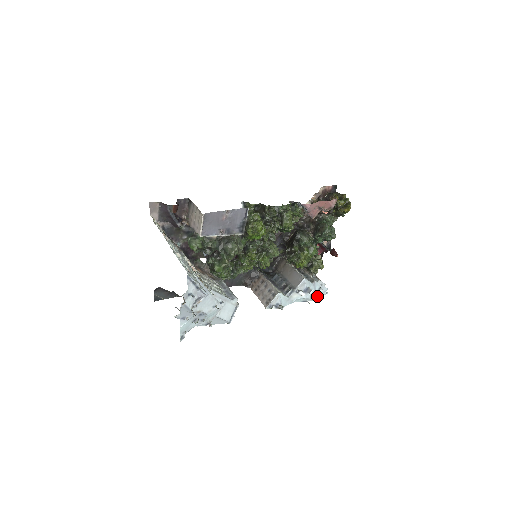
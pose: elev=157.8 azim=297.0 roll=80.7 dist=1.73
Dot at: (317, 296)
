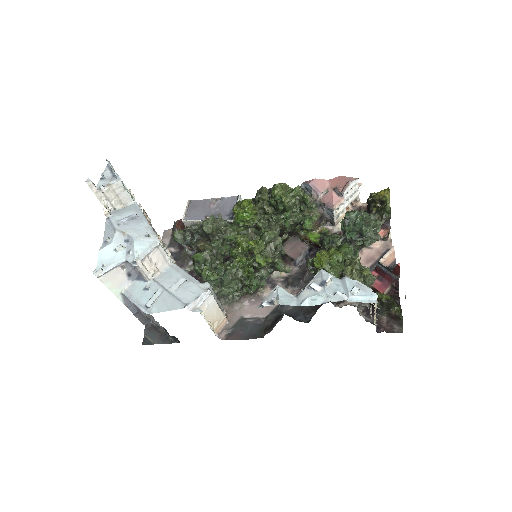
Dot at: (351, 298)
